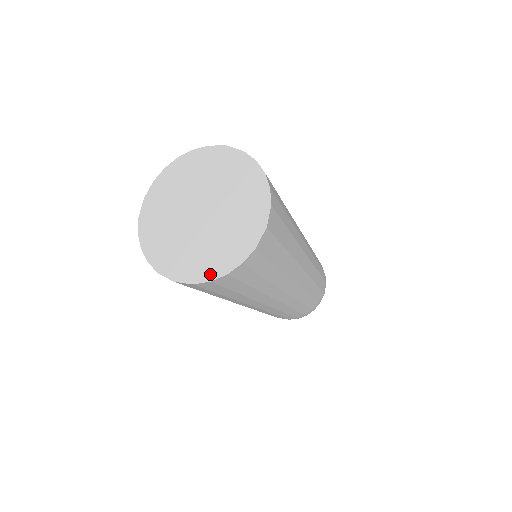
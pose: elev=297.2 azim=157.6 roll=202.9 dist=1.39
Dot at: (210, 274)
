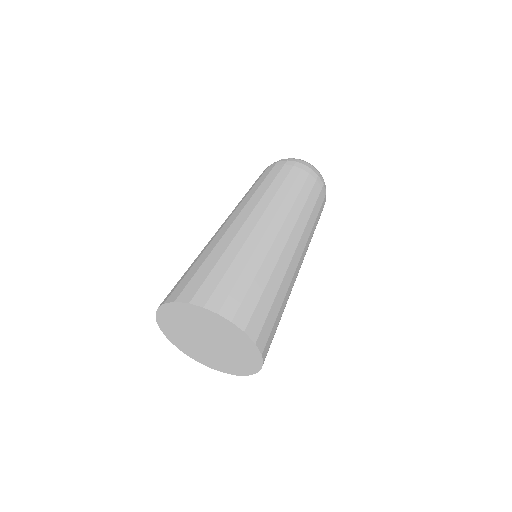
Dot at: (252, 370)
